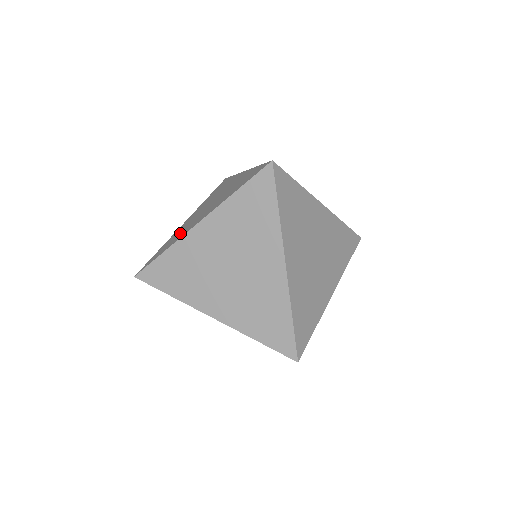
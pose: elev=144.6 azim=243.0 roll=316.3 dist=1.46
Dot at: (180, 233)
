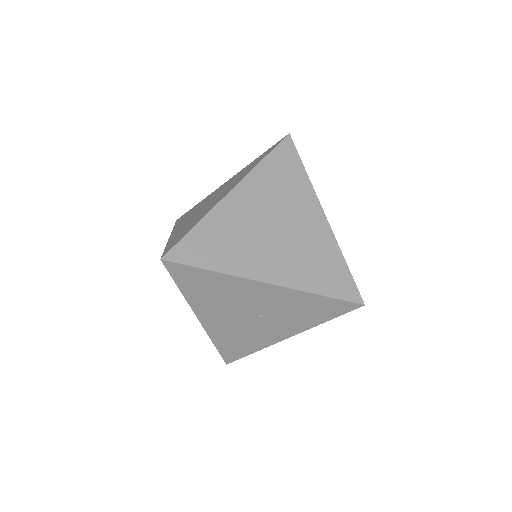
Dot at: (196, 218)
